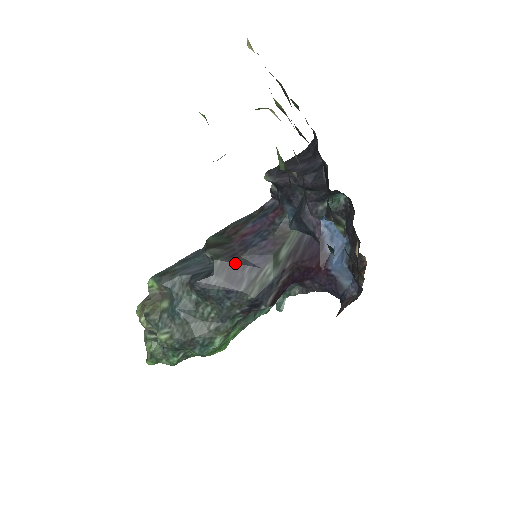
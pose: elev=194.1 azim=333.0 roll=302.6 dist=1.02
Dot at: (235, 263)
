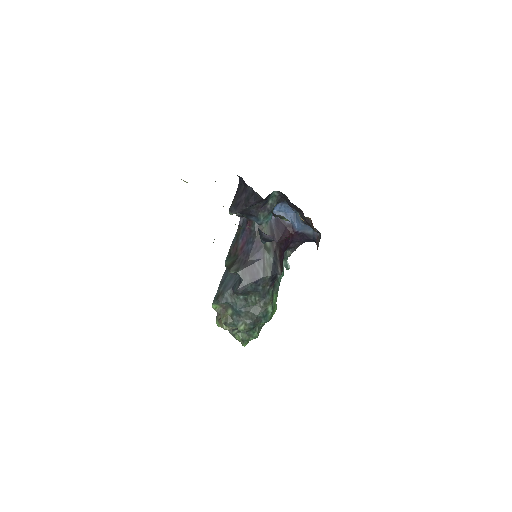
Dot at: (248, 266)
